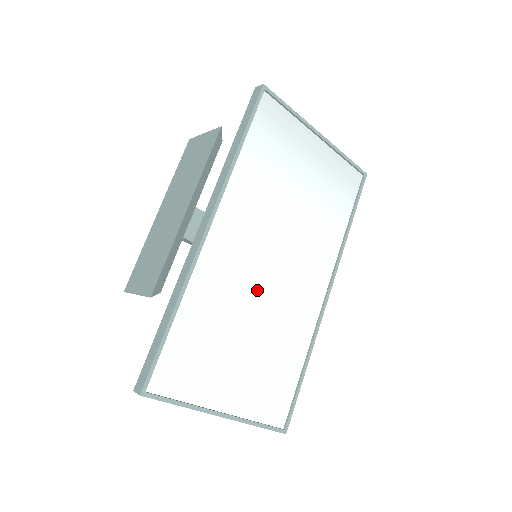
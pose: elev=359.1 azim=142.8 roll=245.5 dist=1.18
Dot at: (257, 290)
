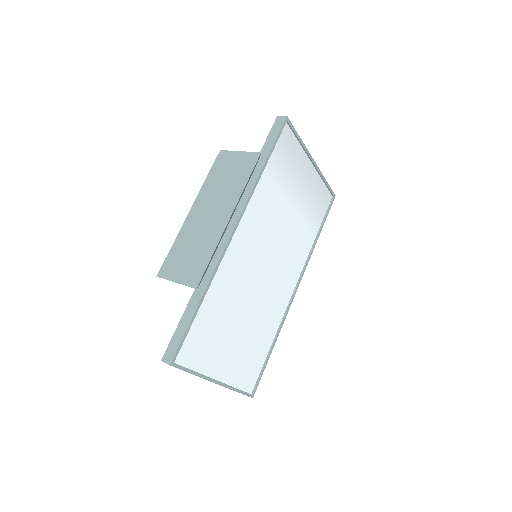
Dot at: (254, 284)
